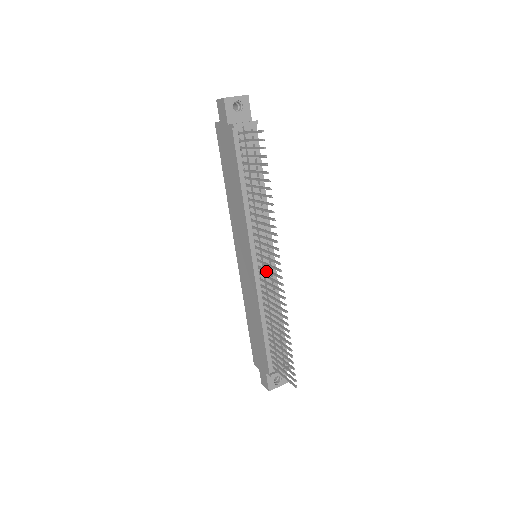
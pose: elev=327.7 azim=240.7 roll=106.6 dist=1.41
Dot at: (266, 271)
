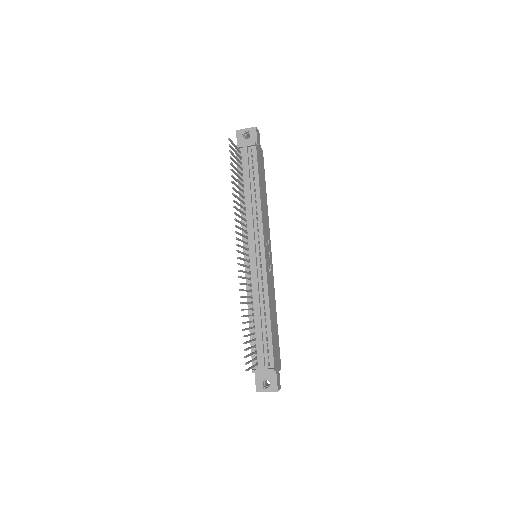
Dot at: (244, 260)
